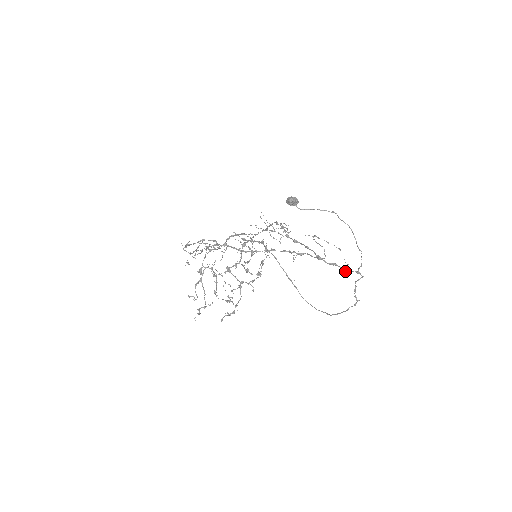
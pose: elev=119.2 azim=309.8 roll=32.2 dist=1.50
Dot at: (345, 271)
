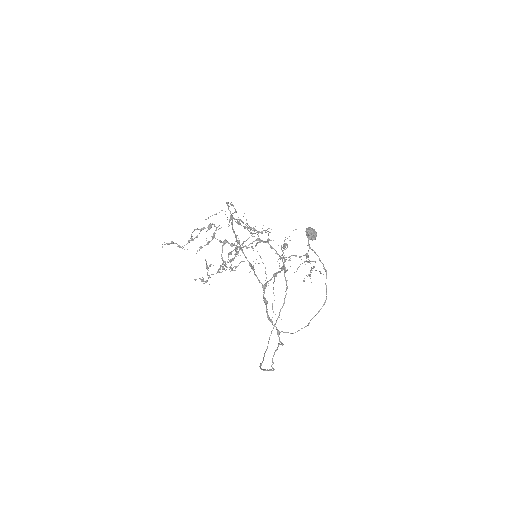
Dot at: (267, 317)
